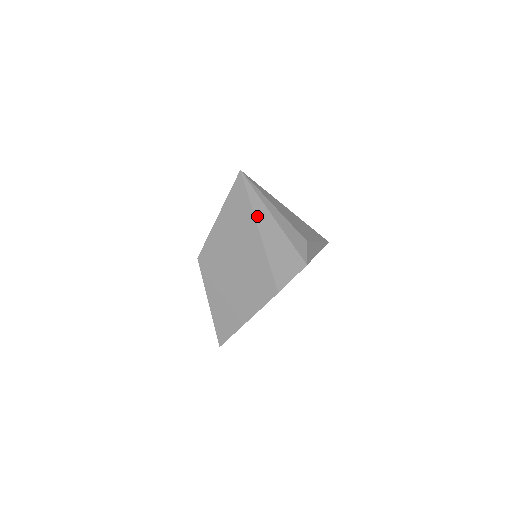
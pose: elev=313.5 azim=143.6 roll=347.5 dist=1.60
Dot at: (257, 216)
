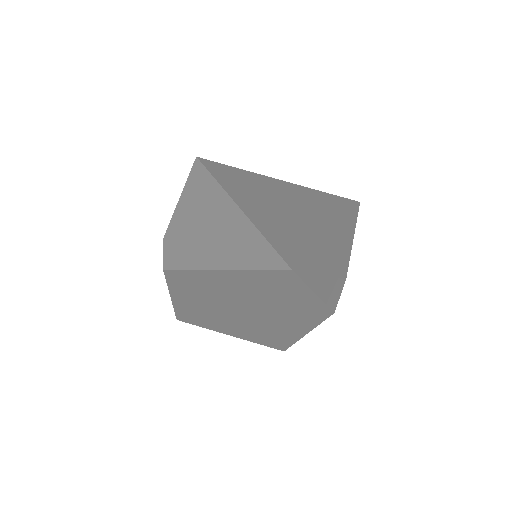
Dot at: (292, 306)
